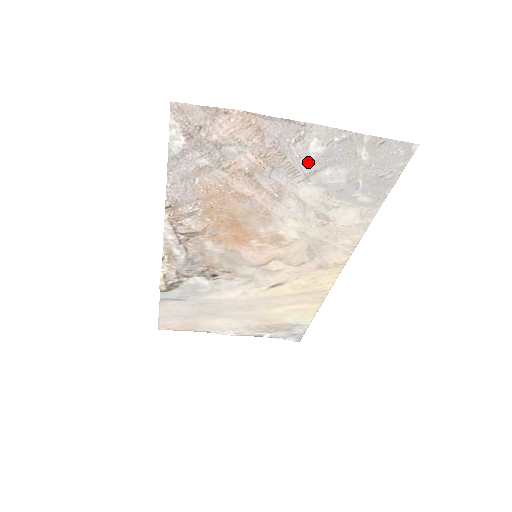
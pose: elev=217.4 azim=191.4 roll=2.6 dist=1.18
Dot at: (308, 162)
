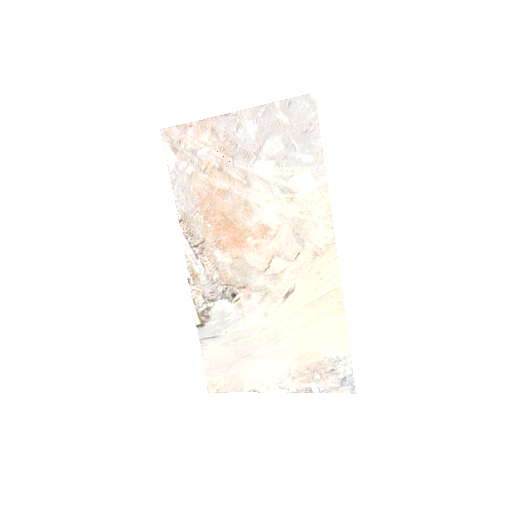
Dot at: (252, 142)
